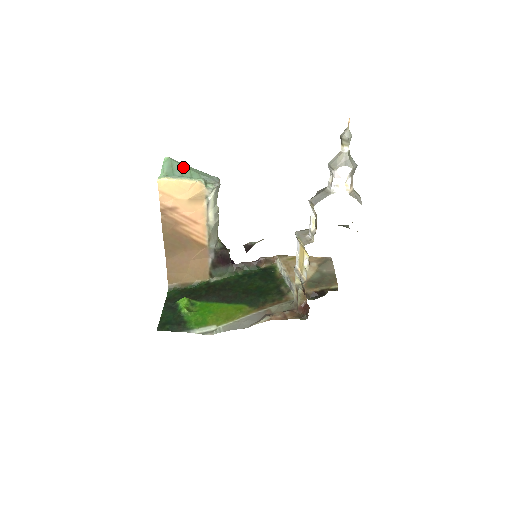
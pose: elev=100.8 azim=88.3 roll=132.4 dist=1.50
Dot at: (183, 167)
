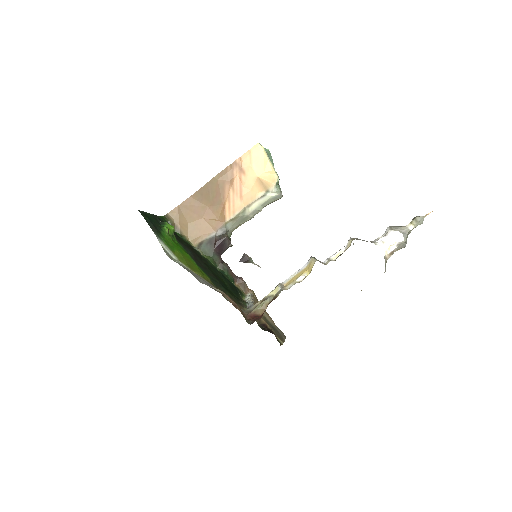
Dot at: (273, 164)
